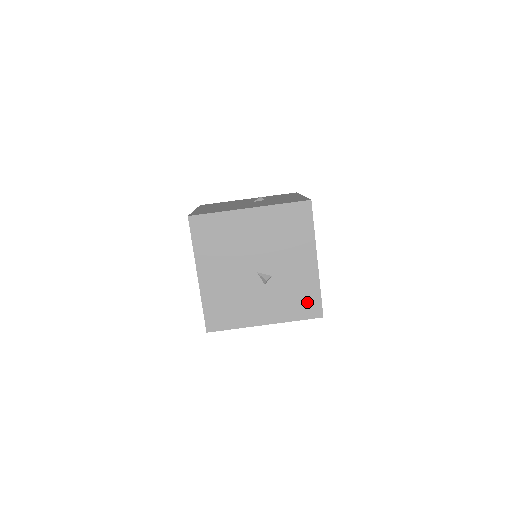
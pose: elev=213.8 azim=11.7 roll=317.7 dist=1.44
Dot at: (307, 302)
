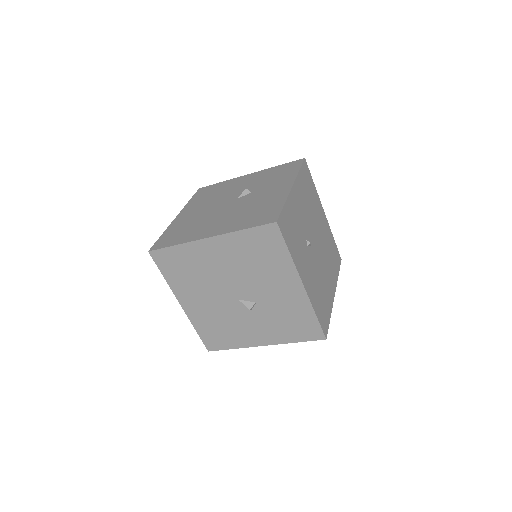
Dot at: (303, 326)
